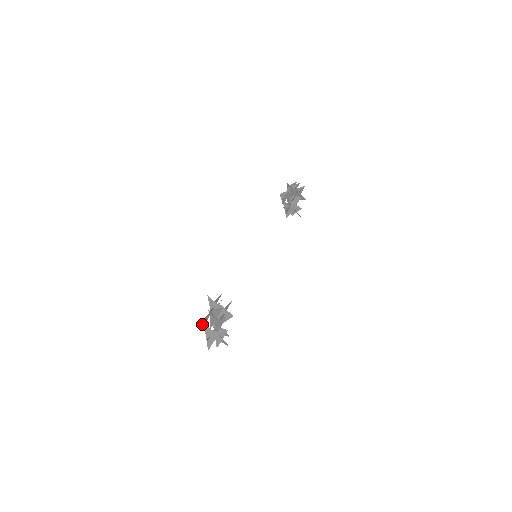
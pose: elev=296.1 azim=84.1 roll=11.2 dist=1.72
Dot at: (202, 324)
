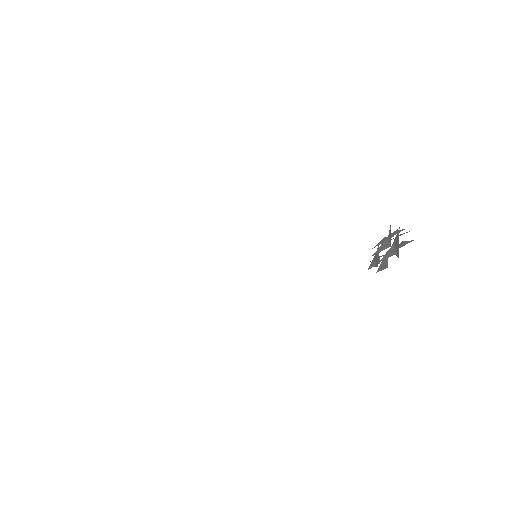
Dot at: occluded
